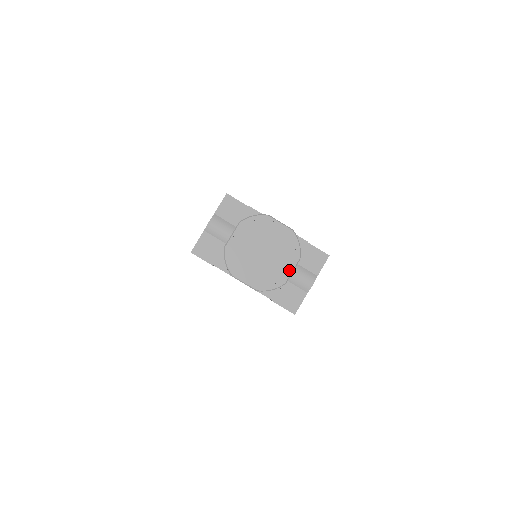
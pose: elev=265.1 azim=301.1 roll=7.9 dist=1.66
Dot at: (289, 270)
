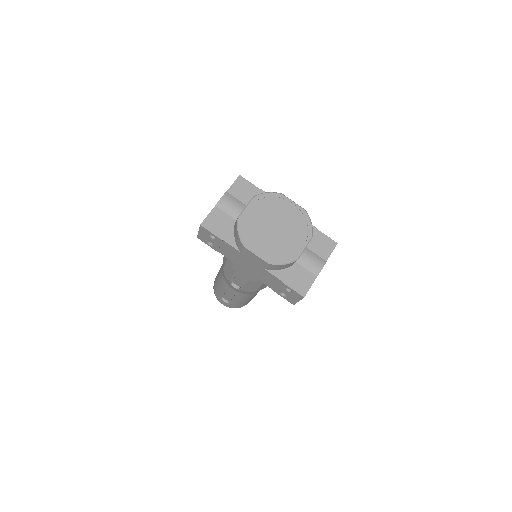
Dot at: (301, 247)
